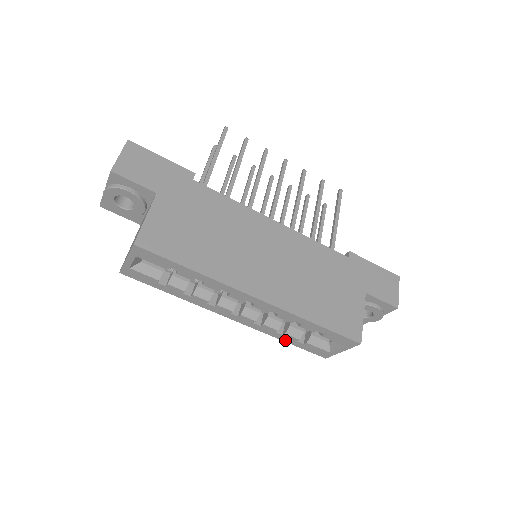
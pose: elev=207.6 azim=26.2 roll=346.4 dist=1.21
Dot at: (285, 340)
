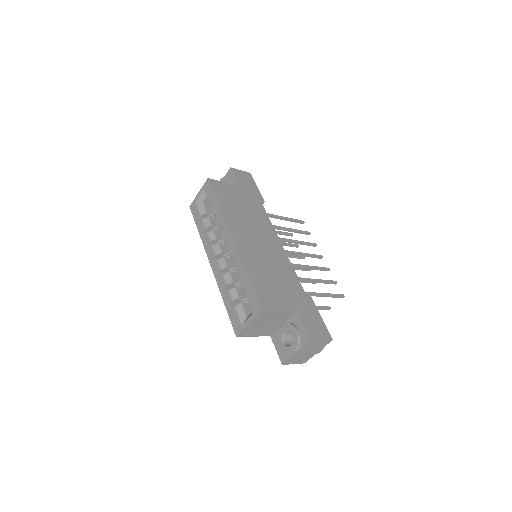
Dot at: (225, 301)
